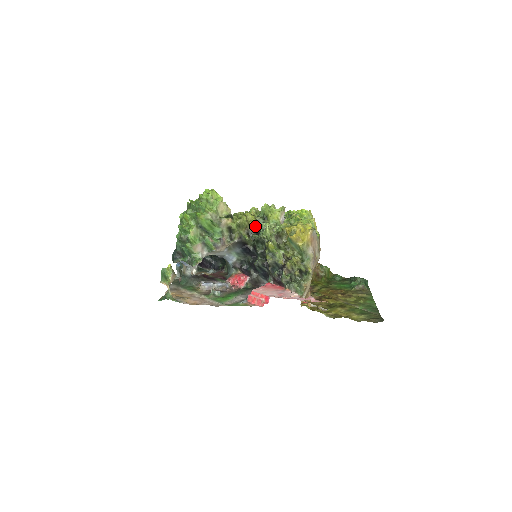
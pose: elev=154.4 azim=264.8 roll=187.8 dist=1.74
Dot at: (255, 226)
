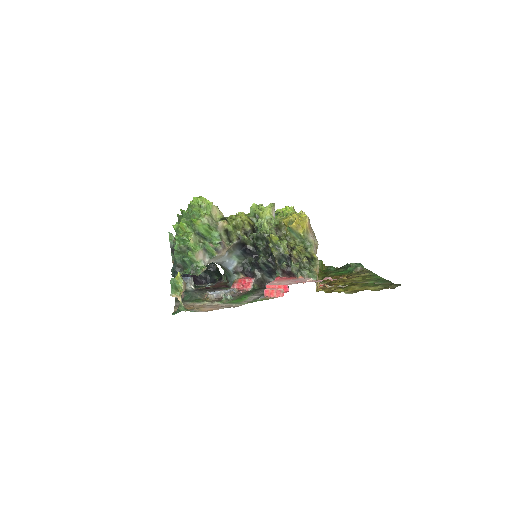
Dot at: (250, 225)
